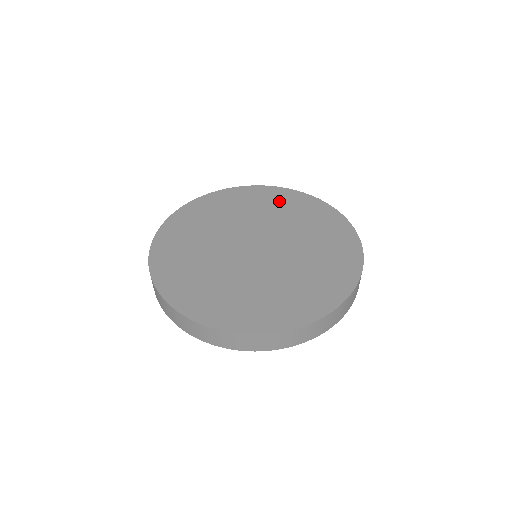
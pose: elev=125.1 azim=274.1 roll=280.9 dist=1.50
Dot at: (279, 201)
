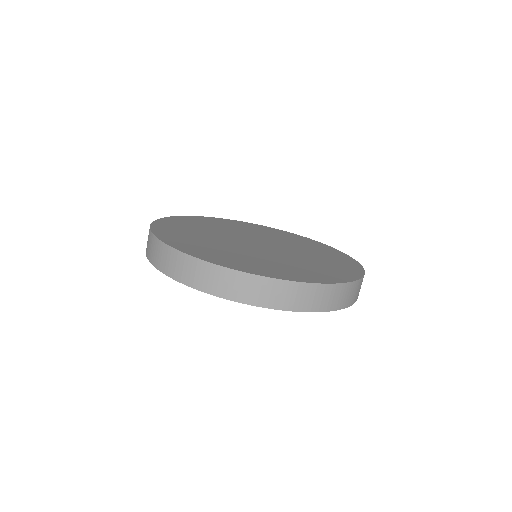
Dot at: (302, 241)
